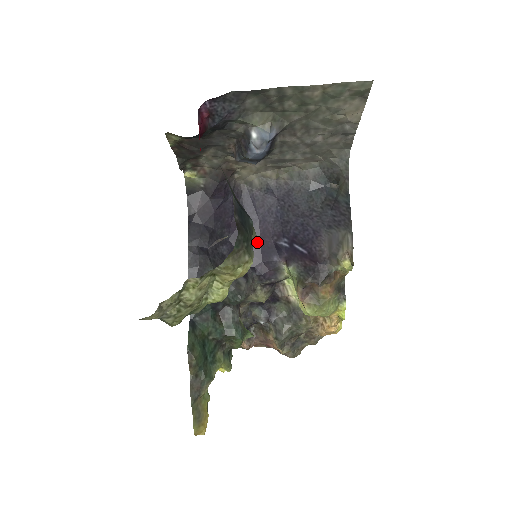
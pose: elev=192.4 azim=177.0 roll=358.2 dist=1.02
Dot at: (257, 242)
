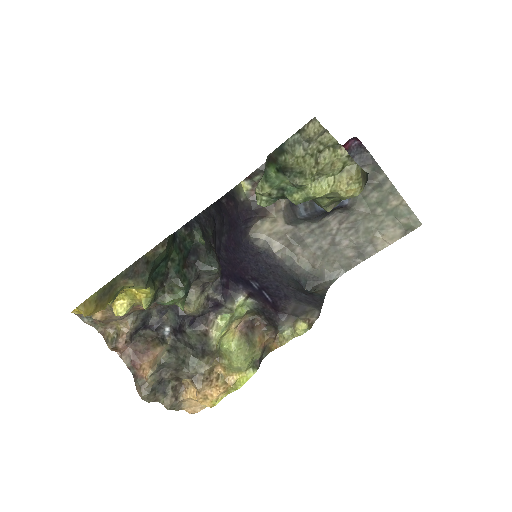
Dot at: (235, 267)
